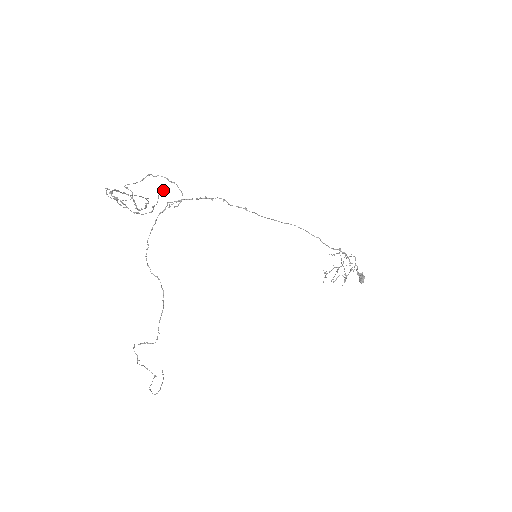
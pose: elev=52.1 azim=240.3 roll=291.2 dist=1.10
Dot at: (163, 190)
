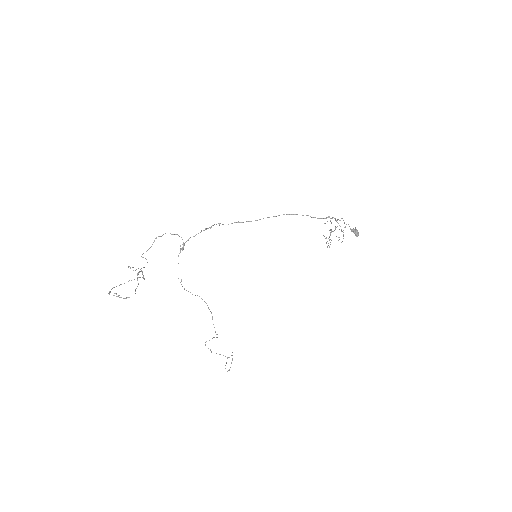
Dot at: occluded
